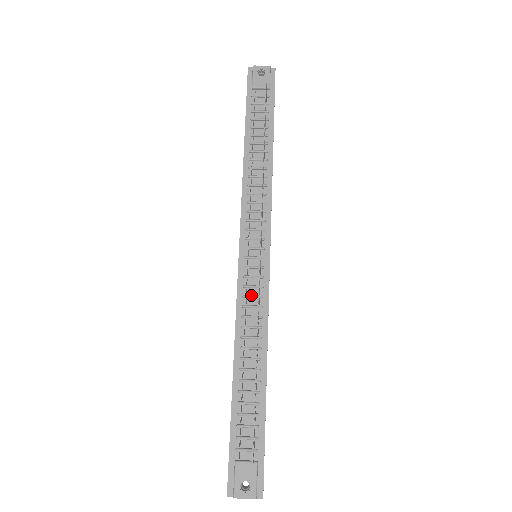
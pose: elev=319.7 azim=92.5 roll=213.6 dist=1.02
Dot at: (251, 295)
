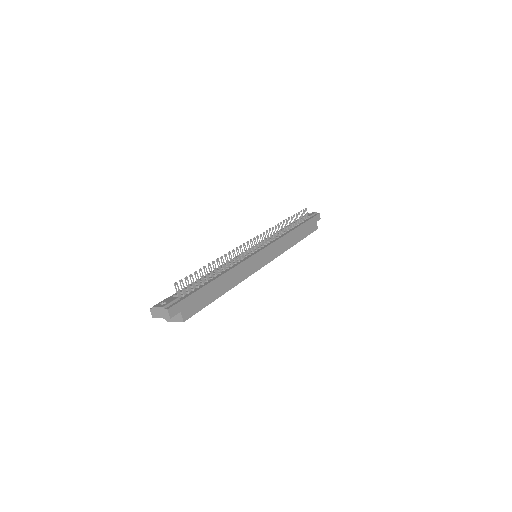
Dot at: occluded
